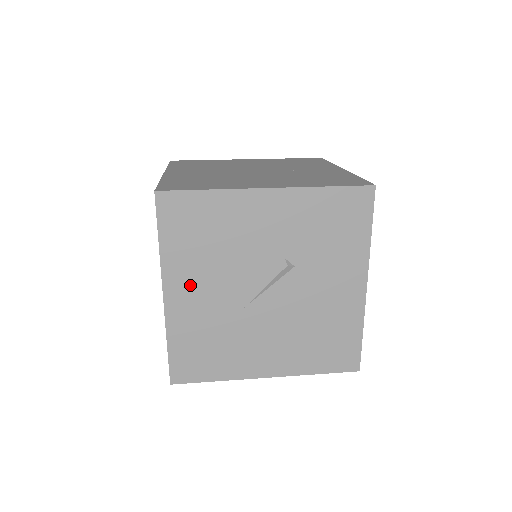
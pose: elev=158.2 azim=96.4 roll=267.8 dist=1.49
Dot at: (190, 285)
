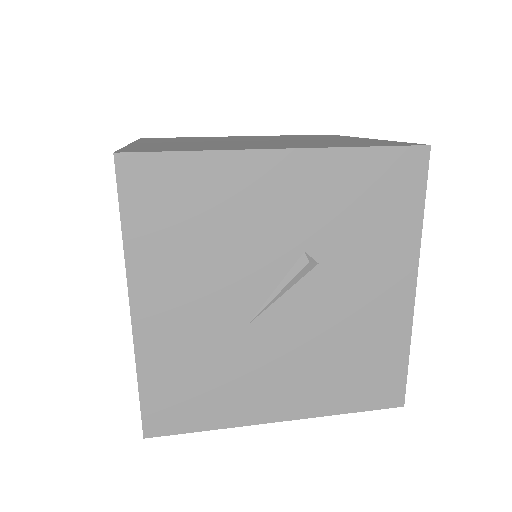
Dot at: (170, 294)
